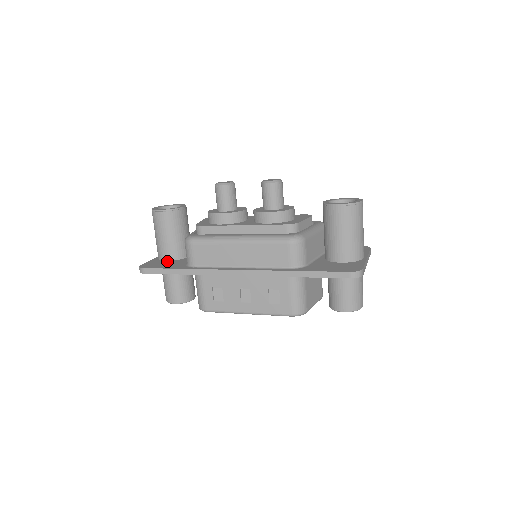
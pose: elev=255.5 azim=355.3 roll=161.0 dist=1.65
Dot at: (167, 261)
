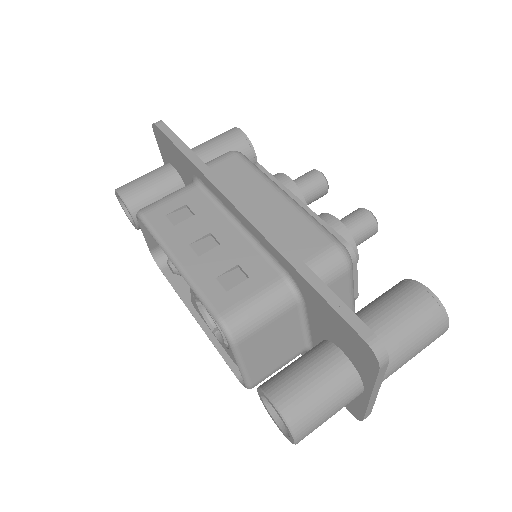
Dot at: occluded
